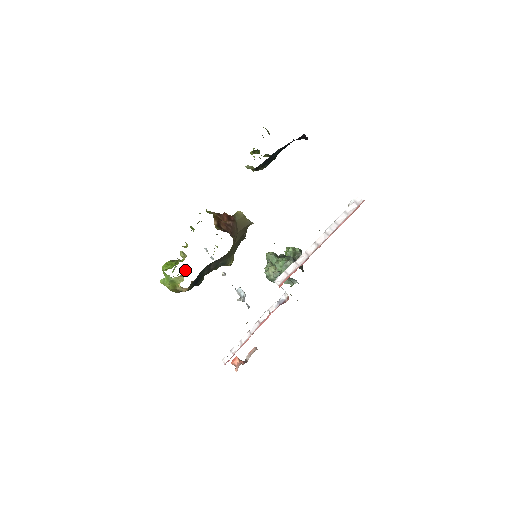
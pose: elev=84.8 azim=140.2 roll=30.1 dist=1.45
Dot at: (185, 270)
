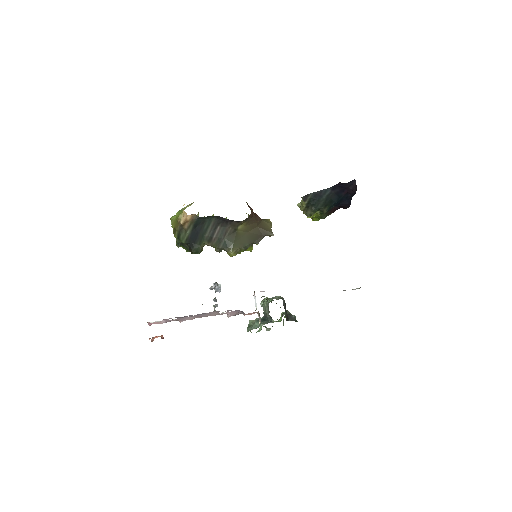
Dot at: occluded
